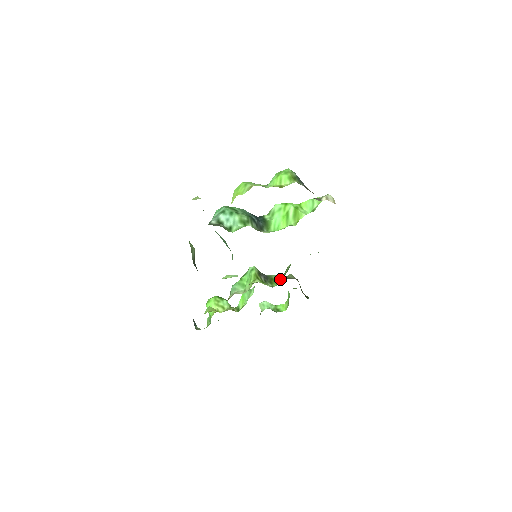
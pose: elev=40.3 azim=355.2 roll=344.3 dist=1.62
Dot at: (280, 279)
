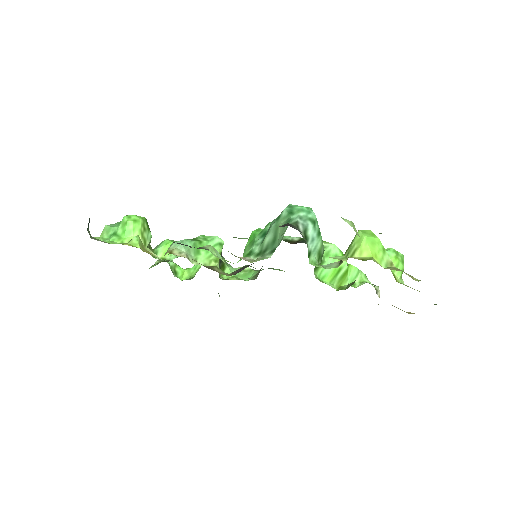
Dot at: occluded
